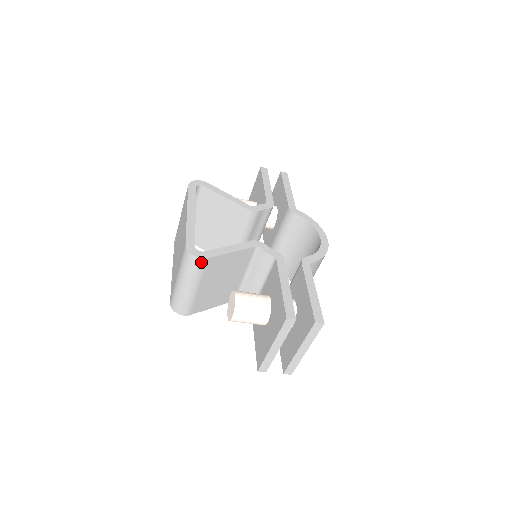
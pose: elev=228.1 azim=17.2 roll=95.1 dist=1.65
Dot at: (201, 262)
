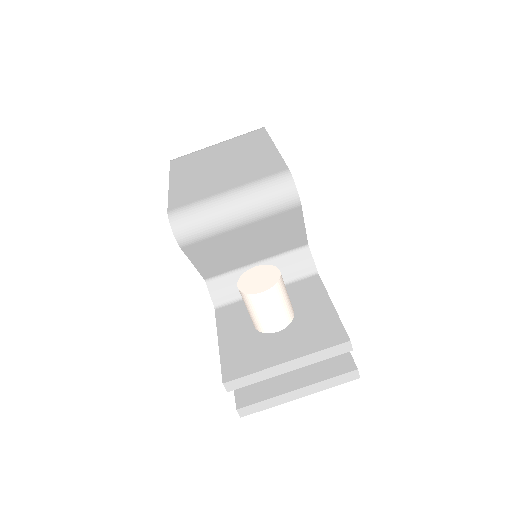
Dot at: (292, 201)
